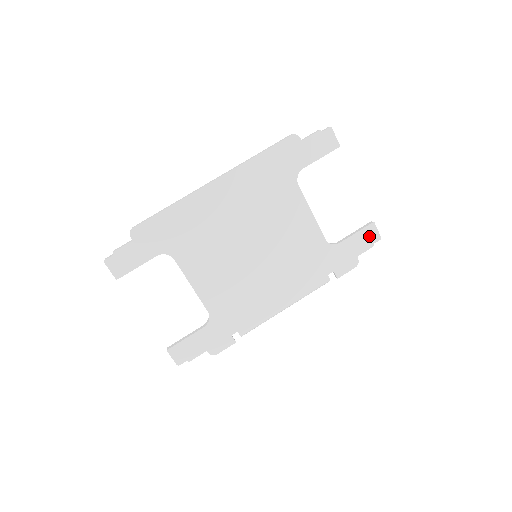
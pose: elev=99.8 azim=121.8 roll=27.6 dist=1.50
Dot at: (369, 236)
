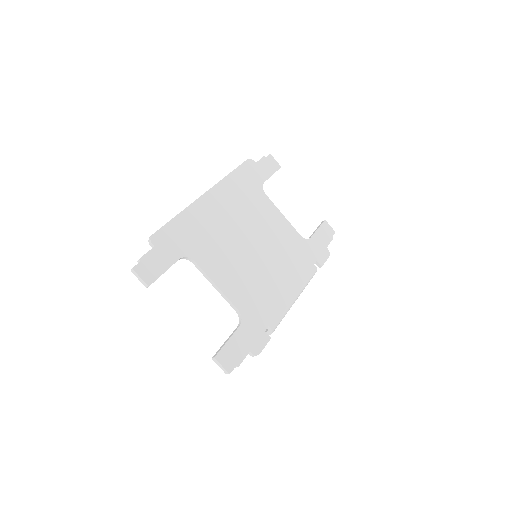
Dot at: (327, 231)
